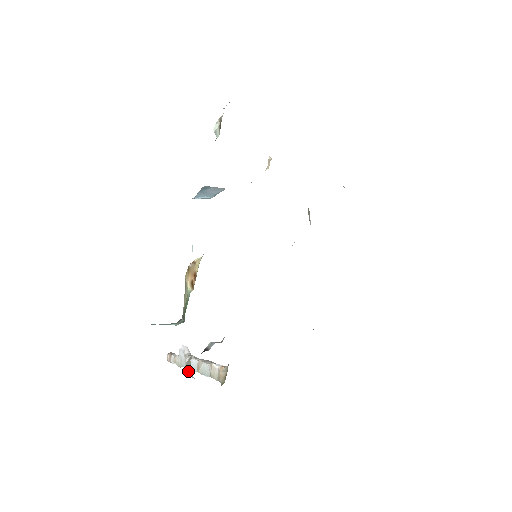
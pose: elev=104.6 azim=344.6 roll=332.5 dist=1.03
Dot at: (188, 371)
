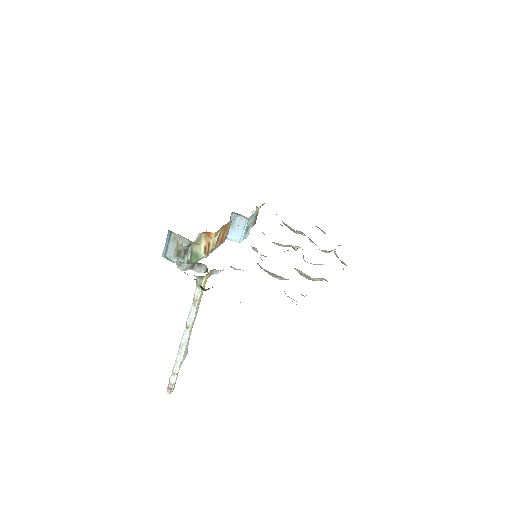
Dot at: (177, 259)
